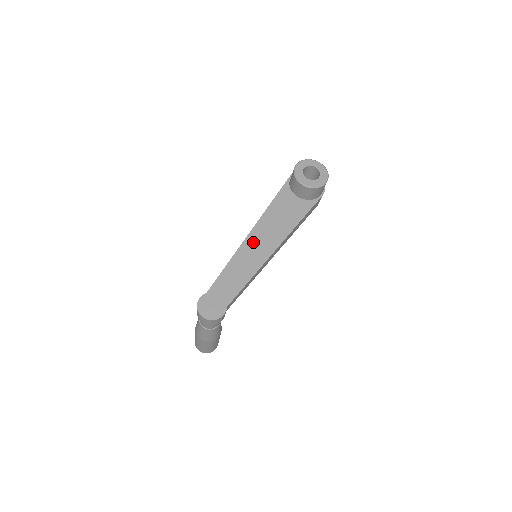
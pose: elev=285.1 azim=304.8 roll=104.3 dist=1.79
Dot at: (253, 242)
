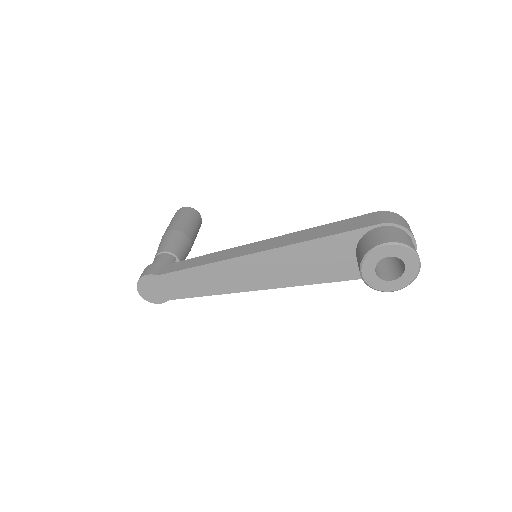
Dot at: (249, 265)
